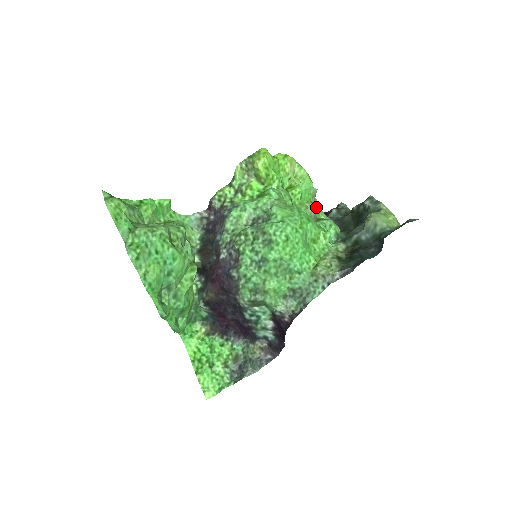
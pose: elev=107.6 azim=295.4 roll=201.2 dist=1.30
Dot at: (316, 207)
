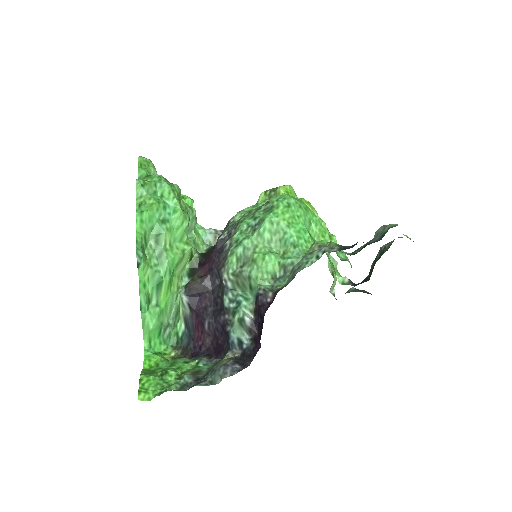
Dot at: (332, 264)
